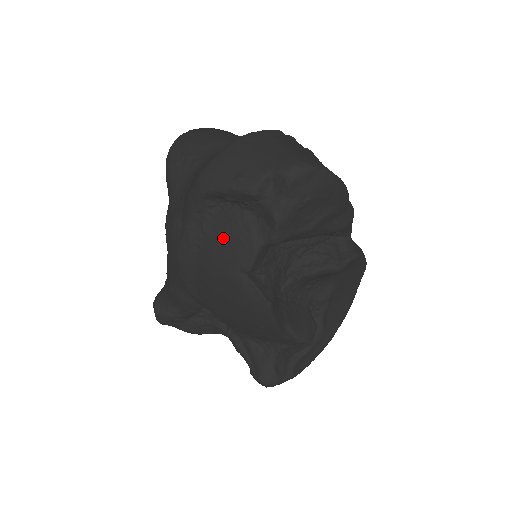
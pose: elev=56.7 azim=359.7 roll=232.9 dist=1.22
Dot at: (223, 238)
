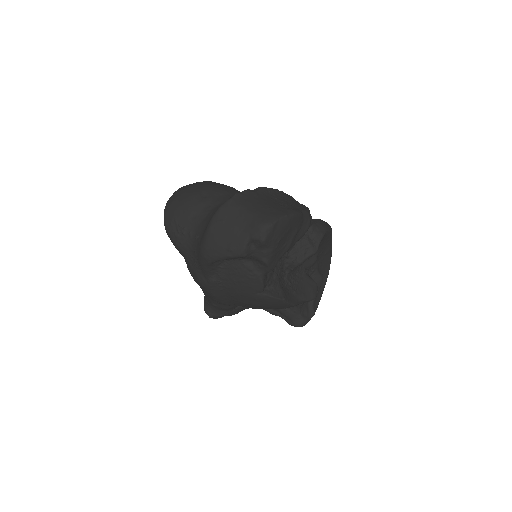
Dot at: (236, 279)
